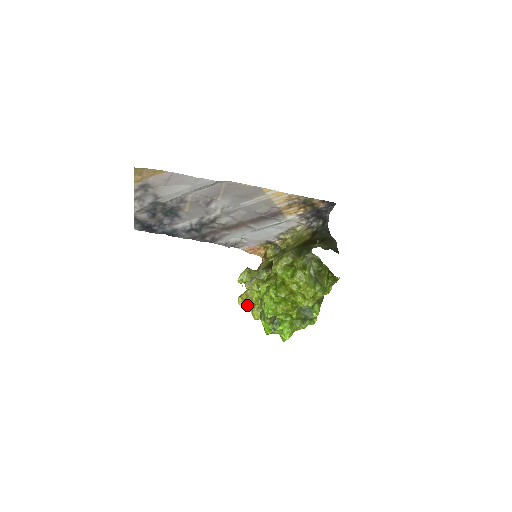
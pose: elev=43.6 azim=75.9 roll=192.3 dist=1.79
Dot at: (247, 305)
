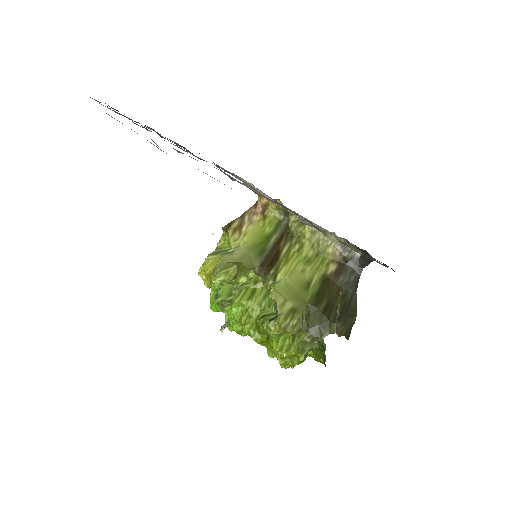
Dot at: (208, 287)
